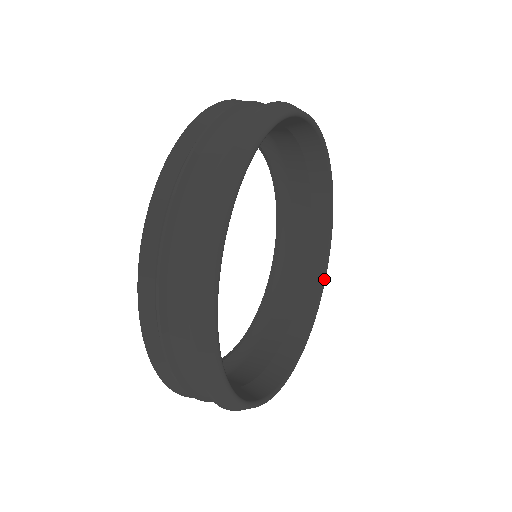
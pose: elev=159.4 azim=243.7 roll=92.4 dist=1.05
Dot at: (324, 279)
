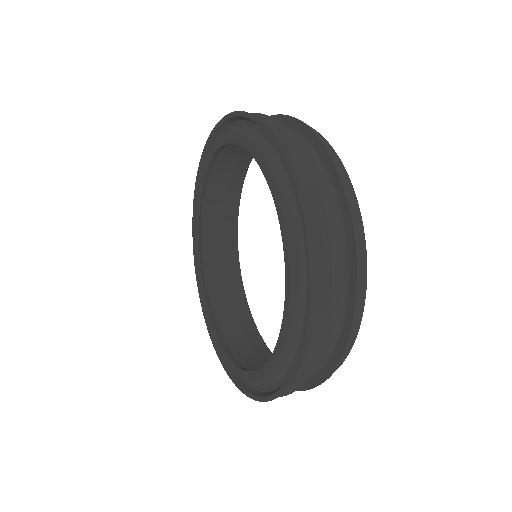
Dot at: occluded
